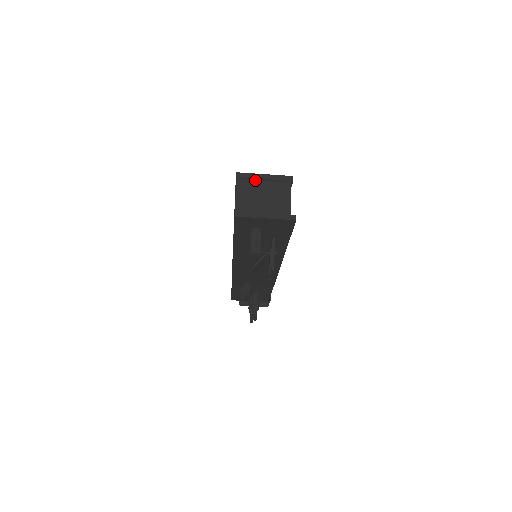
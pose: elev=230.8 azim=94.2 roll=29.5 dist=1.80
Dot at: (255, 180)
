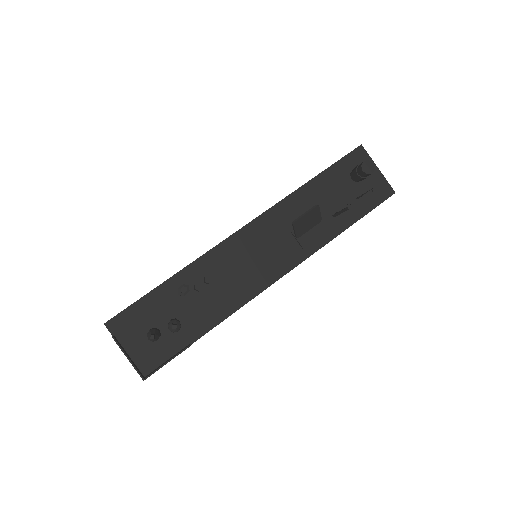
Dot at: occluded
